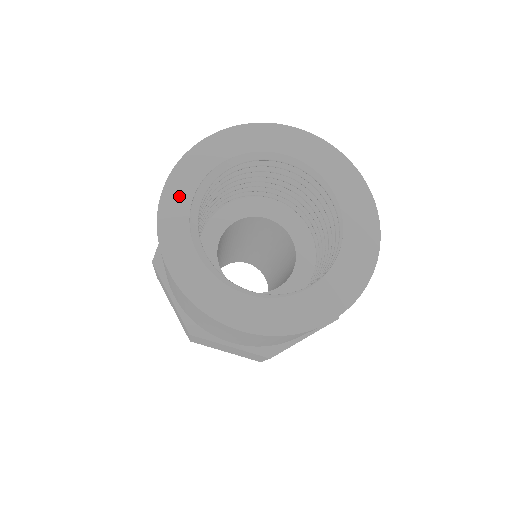
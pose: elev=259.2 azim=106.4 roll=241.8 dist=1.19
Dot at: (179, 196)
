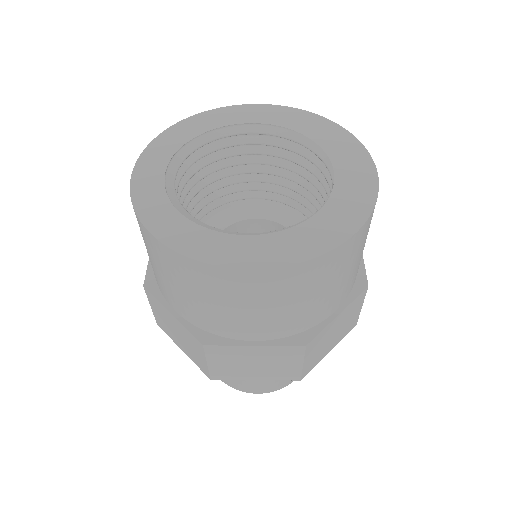
Dot at: (150, 175)
